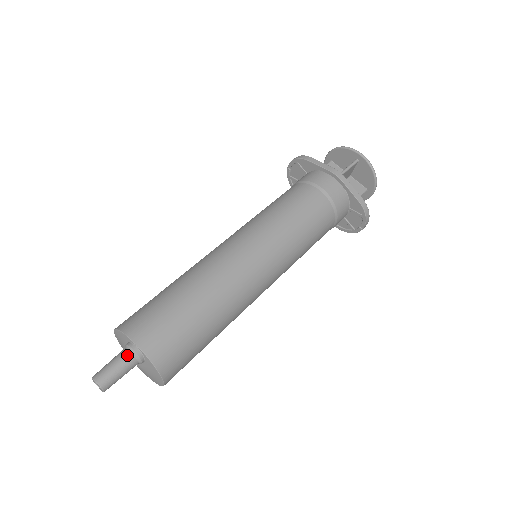
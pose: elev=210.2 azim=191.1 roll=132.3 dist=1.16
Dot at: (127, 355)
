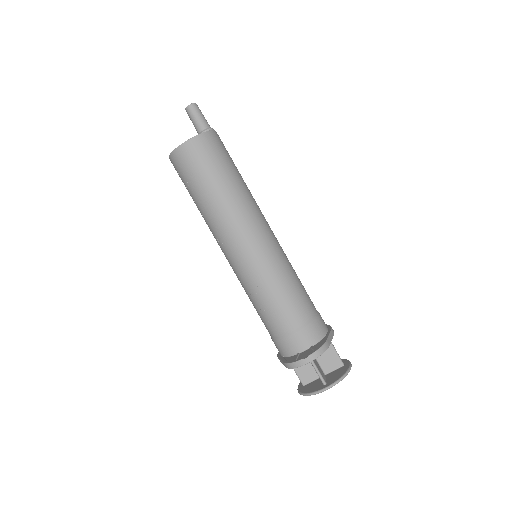
Dot at: (209, 125)
